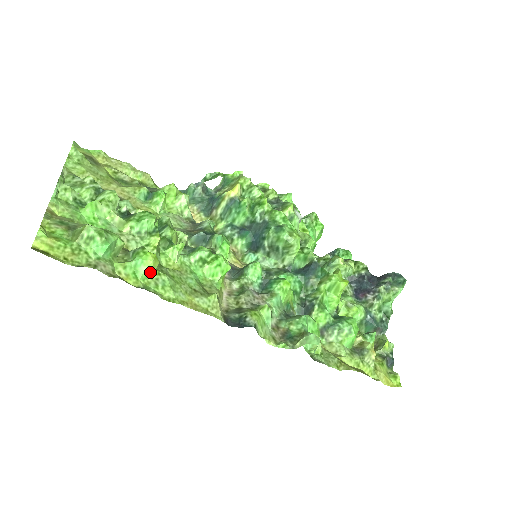
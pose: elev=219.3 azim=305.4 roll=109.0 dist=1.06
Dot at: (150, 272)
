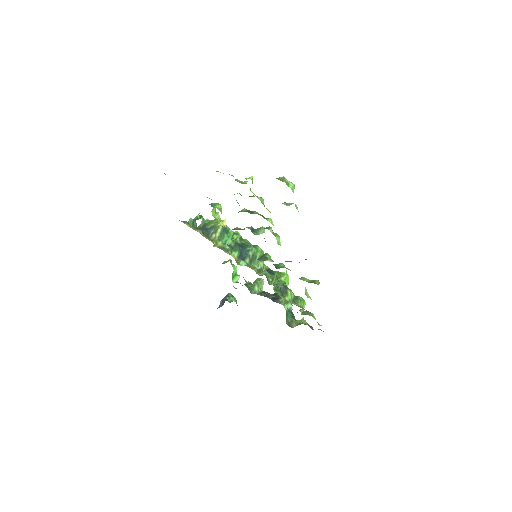
Dot at: occluded
